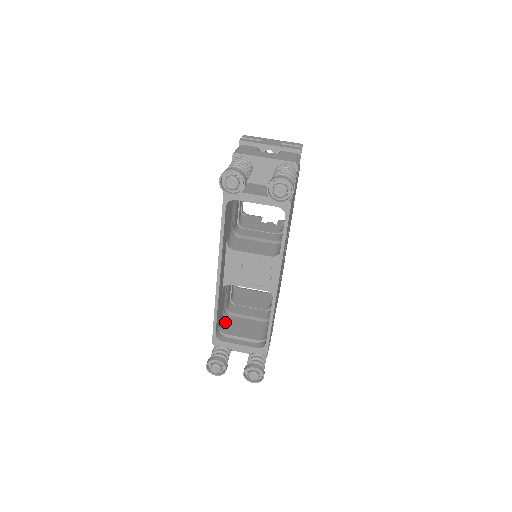
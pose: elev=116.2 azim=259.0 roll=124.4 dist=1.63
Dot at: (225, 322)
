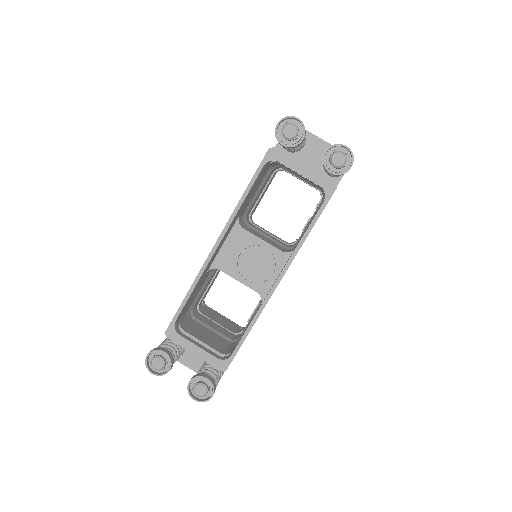
Dot at: (186, 321)
